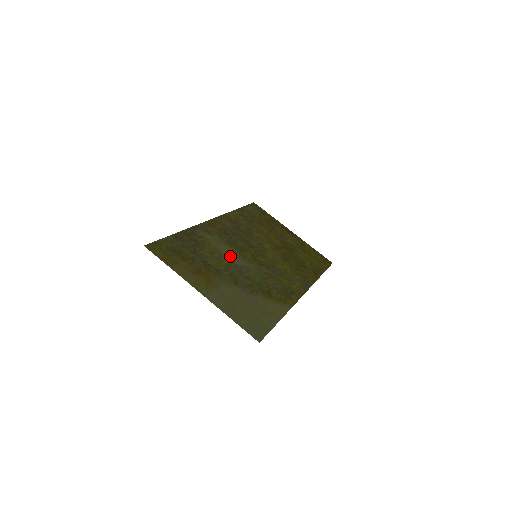
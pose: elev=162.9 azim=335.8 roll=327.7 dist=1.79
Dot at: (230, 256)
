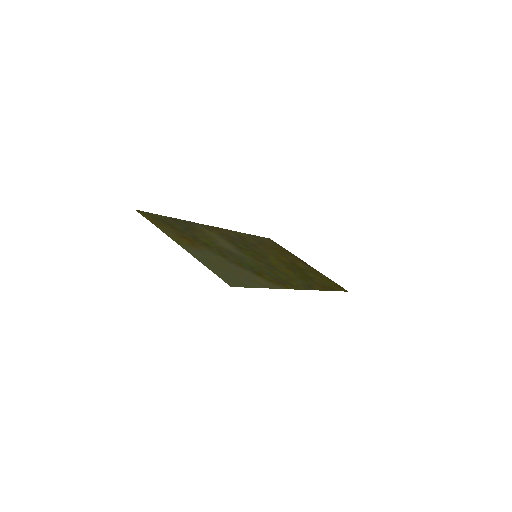
Dot at: (226, 245)
